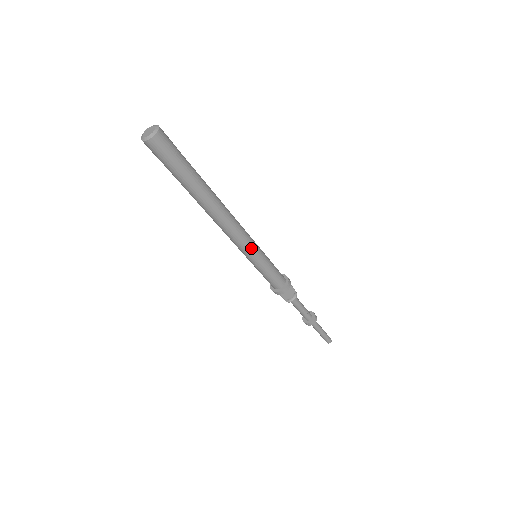
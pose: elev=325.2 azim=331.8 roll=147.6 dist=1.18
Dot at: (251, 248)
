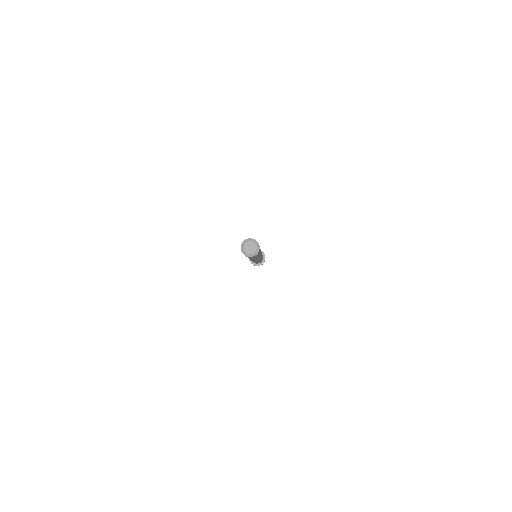
Dot at: occluded
